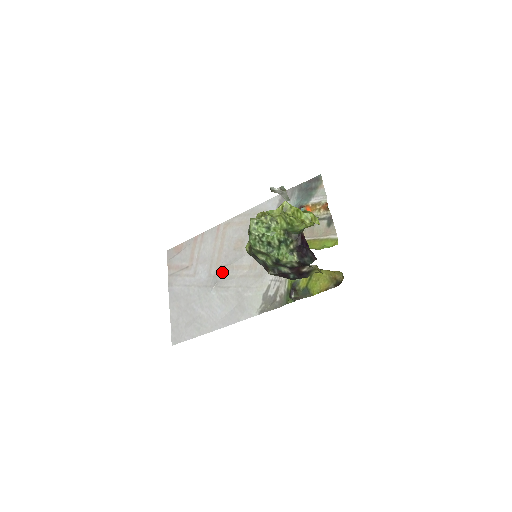
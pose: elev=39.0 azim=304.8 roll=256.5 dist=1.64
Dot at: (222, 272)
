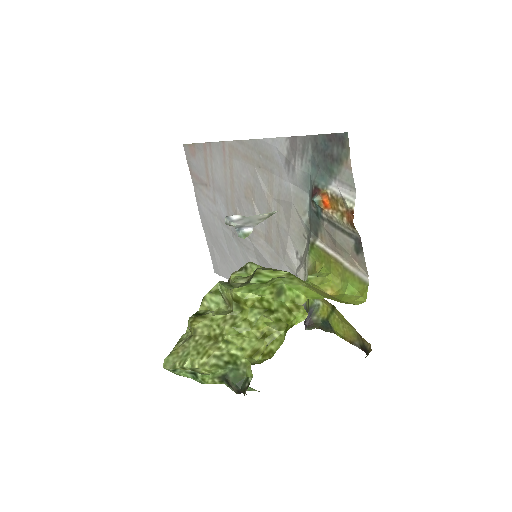
Dot at: occluded
